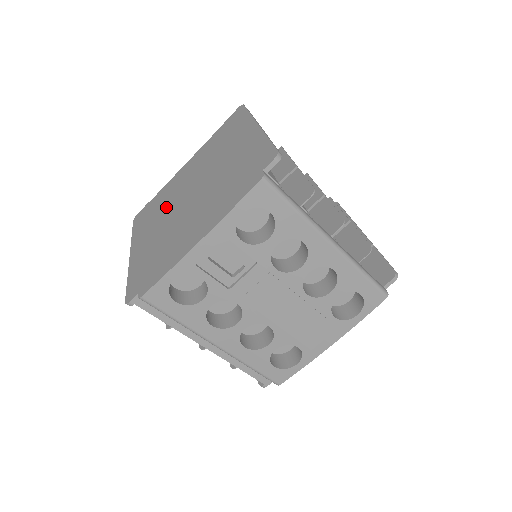
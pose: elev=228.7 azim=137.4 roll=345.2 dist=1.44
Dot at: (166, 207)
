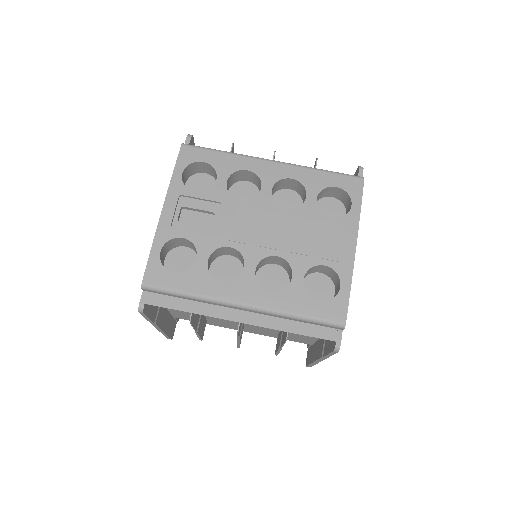
Dot at: occluded
